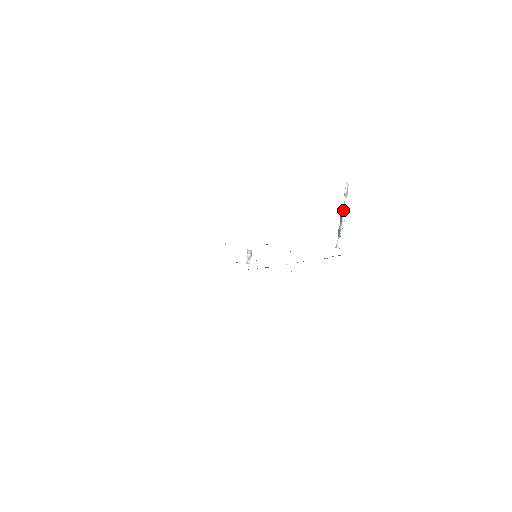
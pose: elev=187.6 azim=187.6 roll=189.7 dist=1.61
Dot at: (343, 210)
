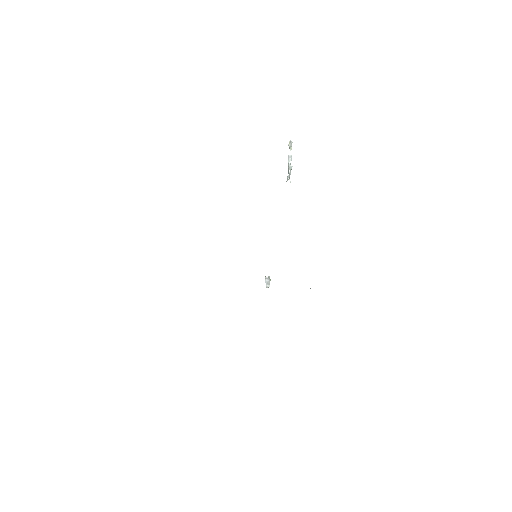
Dot at: (288, 156)
